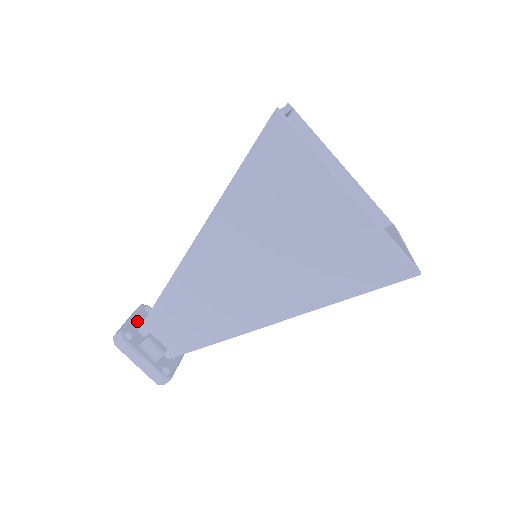
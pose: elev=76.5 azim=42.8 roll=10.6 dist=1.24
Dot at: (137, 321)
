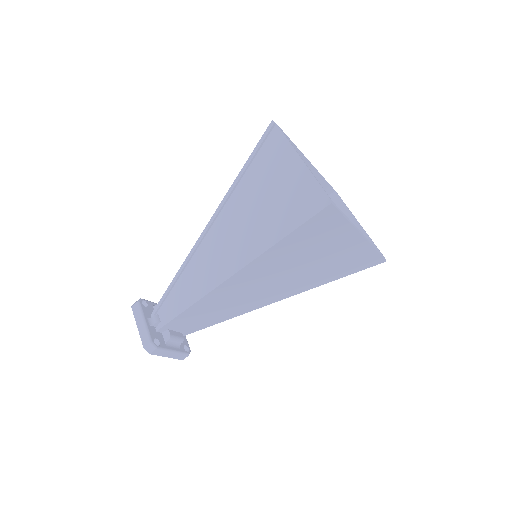
Dot at: (150, 323)
